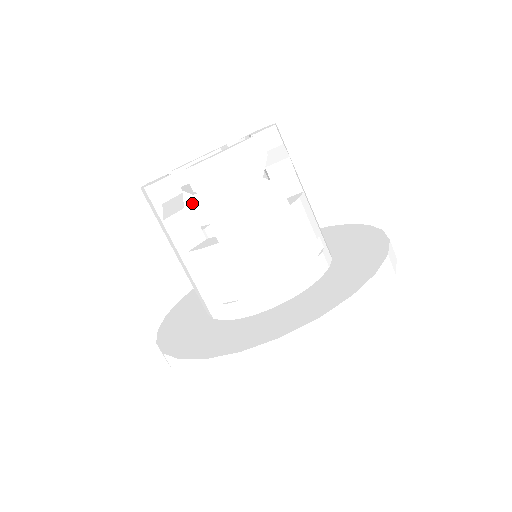
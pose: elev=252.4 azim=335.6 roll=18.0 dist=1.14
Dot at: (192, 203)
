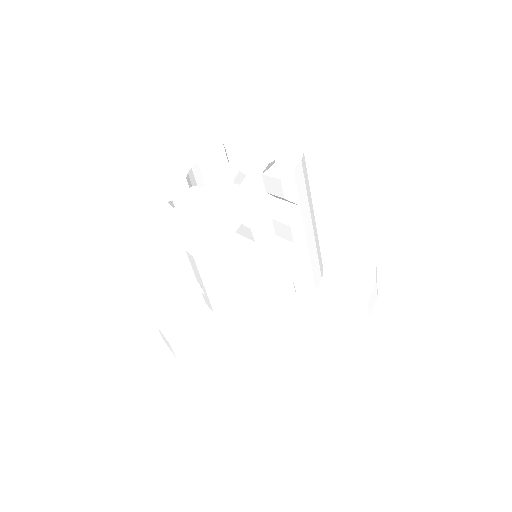
Dot at: (178, 216)
